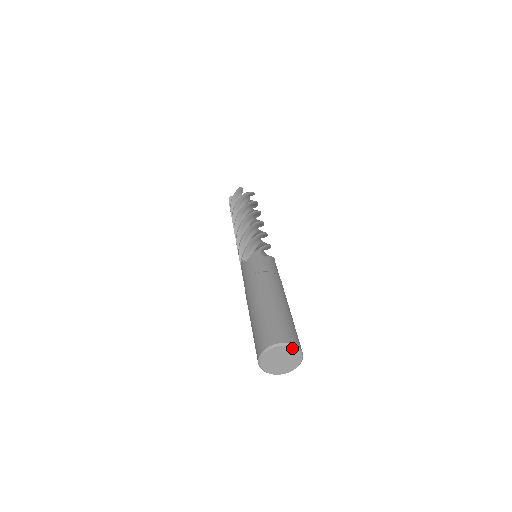
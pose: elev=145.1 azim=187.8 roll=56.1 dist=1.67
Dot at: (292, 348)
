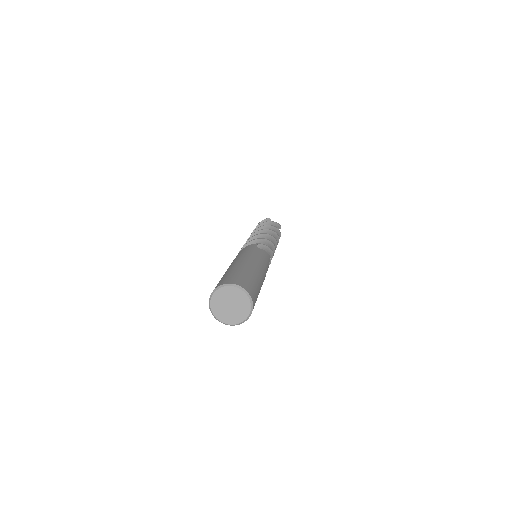
Dot at: (242, 292)
